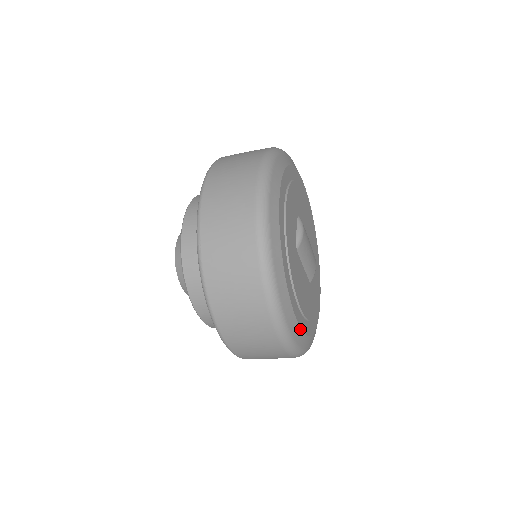
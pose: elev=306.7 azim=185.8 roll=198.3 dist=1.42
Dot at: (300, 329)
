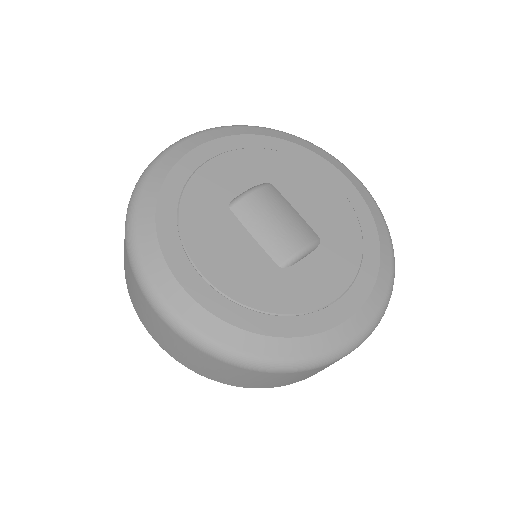
Dot at: (183, 291)
